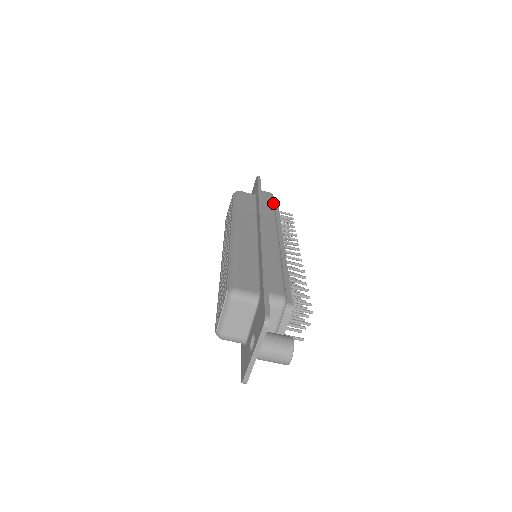
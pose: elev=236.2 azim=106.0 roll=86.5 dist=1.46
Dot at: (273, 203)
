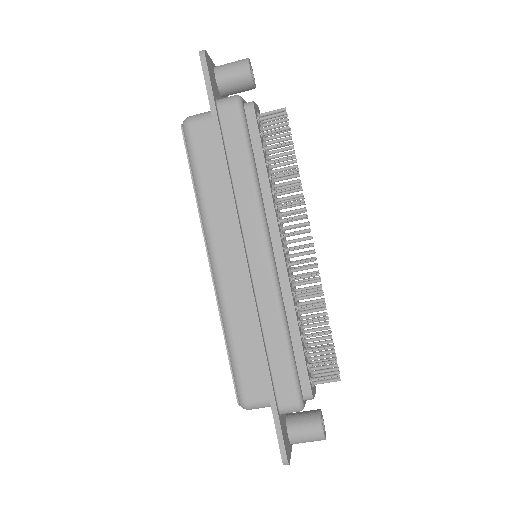
Dot at: (246, 144)
